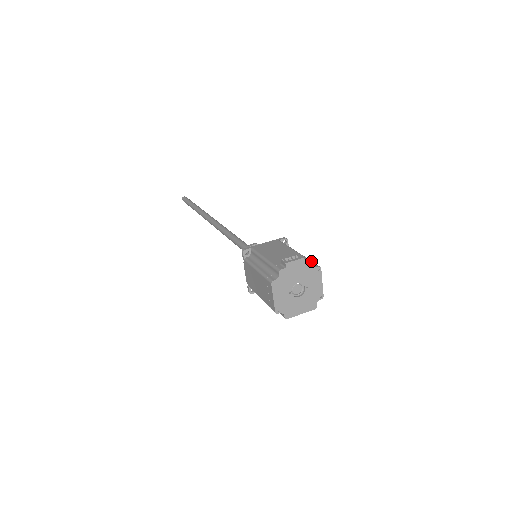
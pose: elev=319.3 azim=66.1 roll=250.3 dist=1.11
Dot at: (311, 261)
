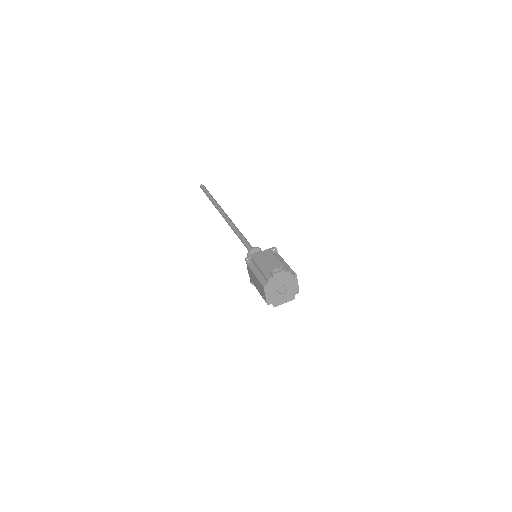
Dot at: (290, 272)
